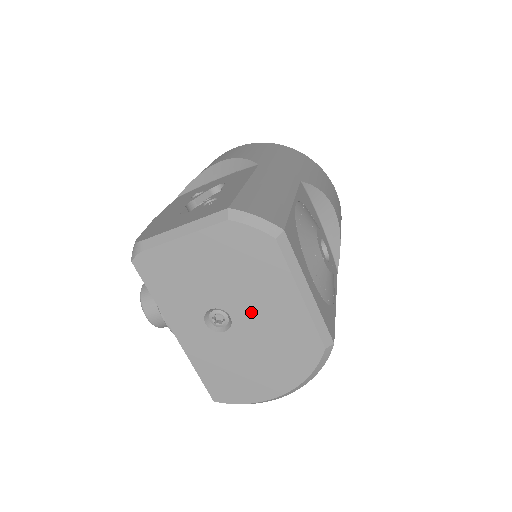
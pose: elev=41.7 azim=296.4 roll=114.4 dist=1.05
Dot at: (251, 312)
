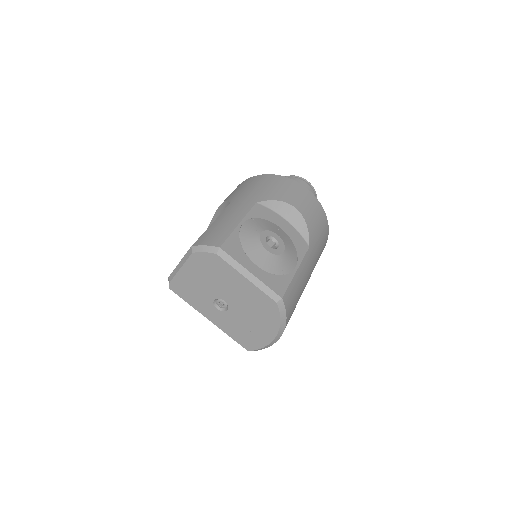
Dot at: (231, 295)
